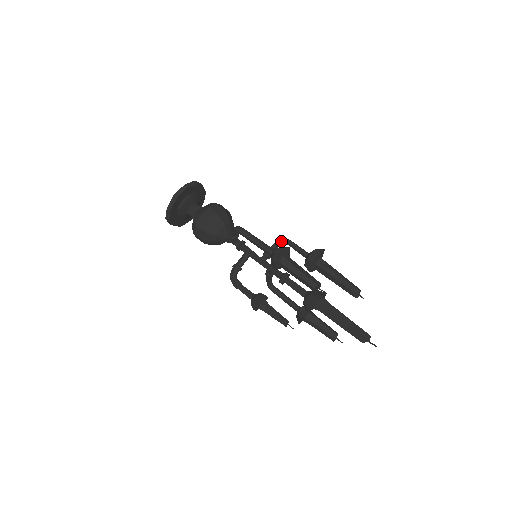
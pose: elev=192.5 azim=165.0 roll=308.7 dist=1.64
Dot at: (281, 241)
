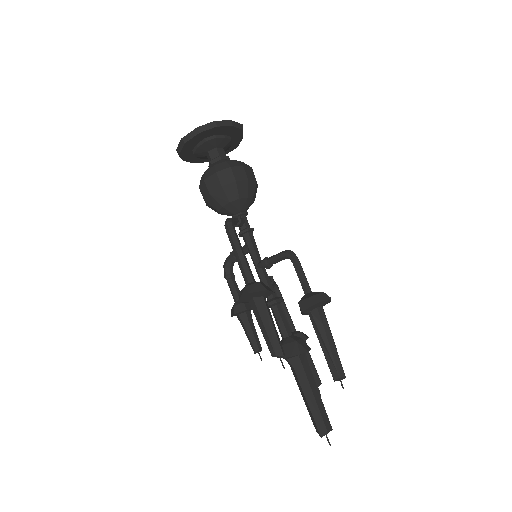
Dot at: (286, 256)
